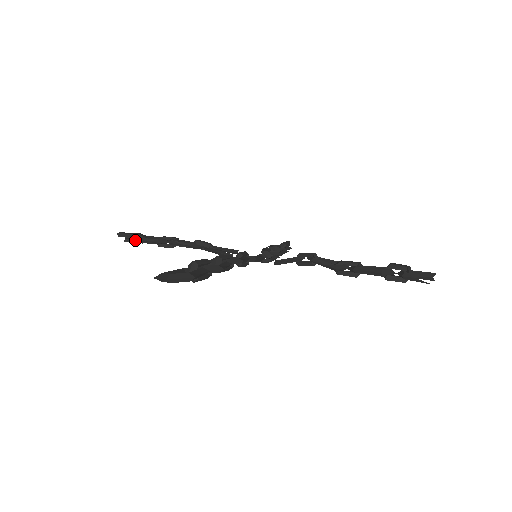
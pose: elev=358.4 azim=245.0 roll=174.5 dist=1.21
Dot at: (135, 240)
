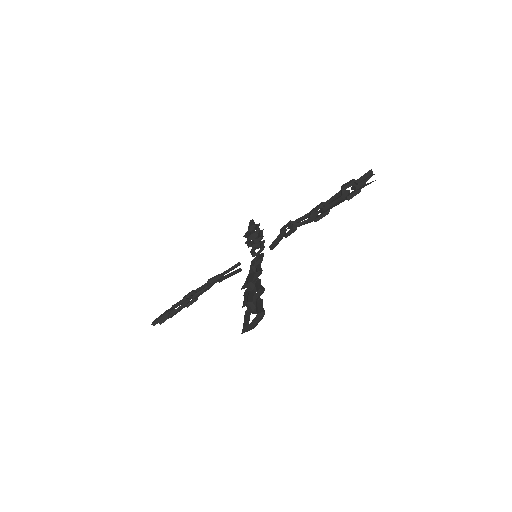
Dot at: occluded
